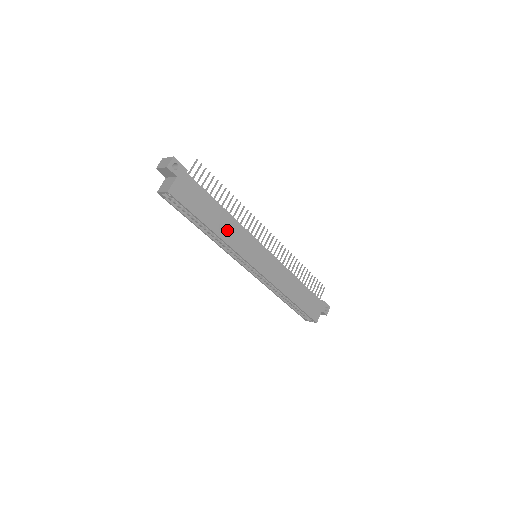
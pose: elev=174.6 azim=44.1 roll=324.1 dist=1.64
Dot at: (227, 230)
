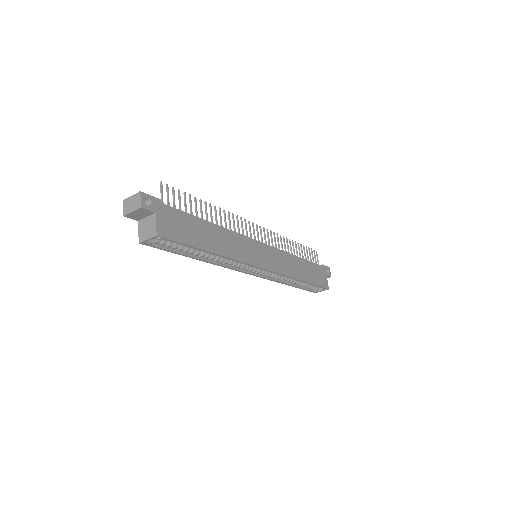
Dot at: (225, 244)
